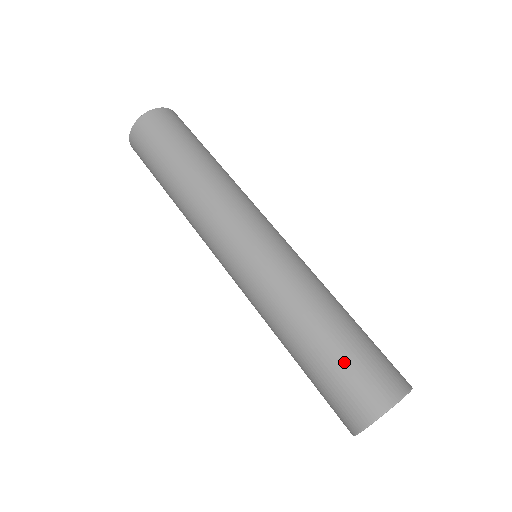
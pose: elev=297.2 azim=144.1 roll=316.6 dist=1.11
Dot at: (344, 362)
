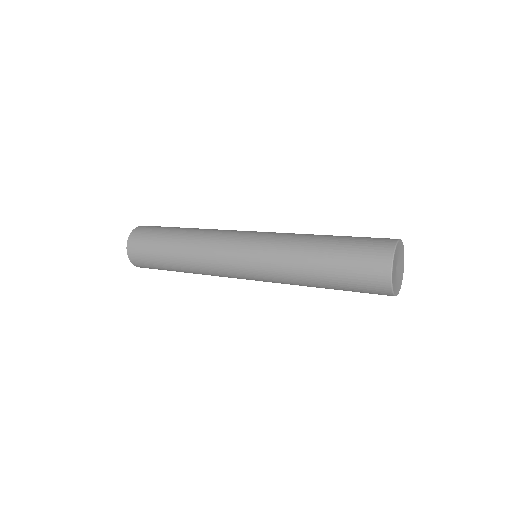
Dot at: occluded
